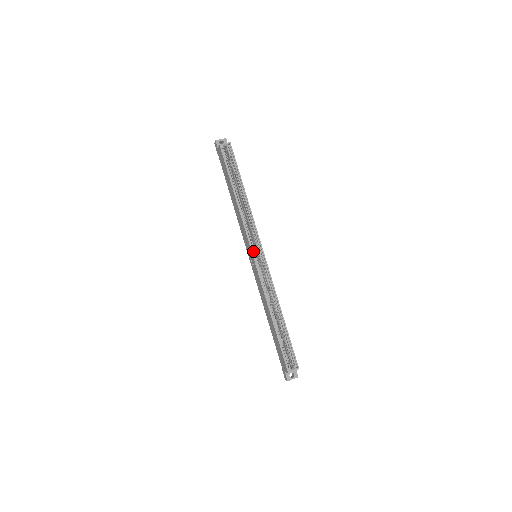
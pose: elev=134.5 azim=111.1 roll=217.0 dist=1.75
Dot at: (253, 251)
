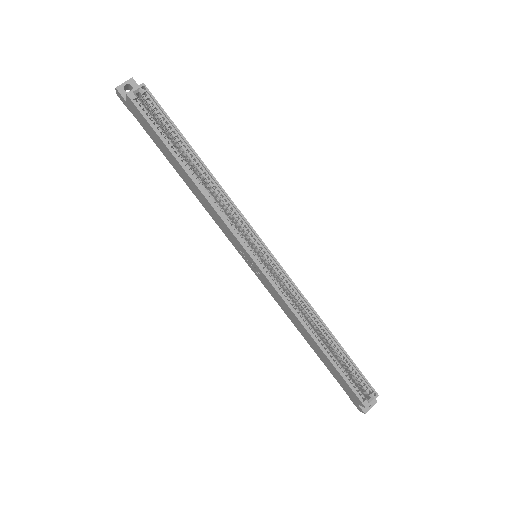
Dot at: (251, 253)
